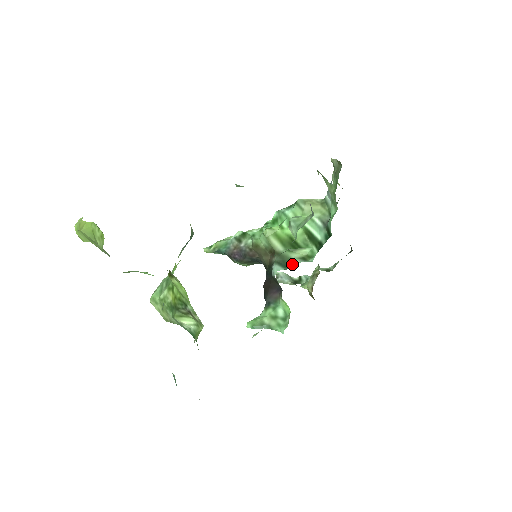
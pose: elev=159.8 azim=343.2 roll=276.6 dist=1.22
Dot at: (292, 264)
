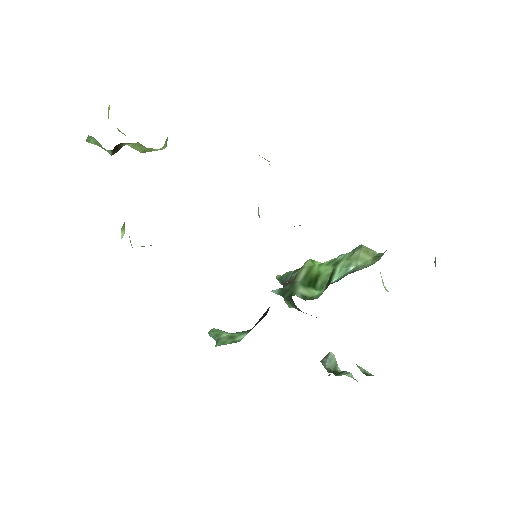
Dot at: (289, 295)
